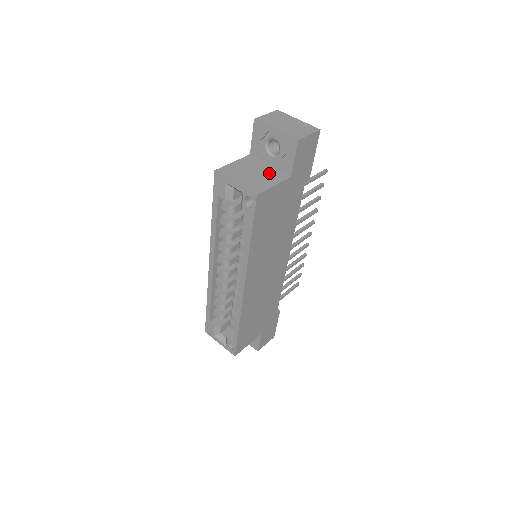
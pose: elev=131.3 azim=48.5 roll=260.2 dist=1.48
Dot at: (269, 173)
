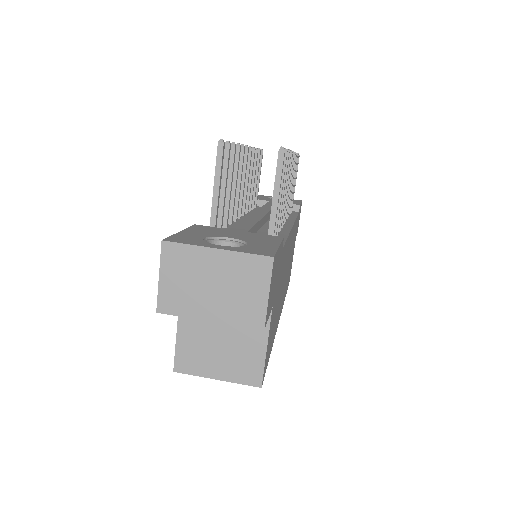
Dot at: occluded
